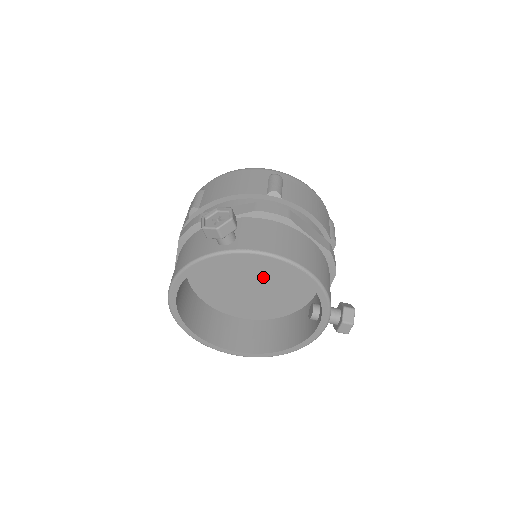
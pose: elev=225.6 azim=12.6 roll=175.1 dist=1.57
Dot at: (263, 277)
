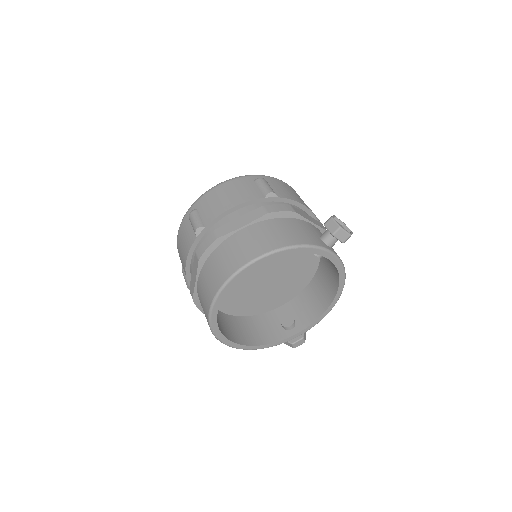
Dot at: (270, 278)
